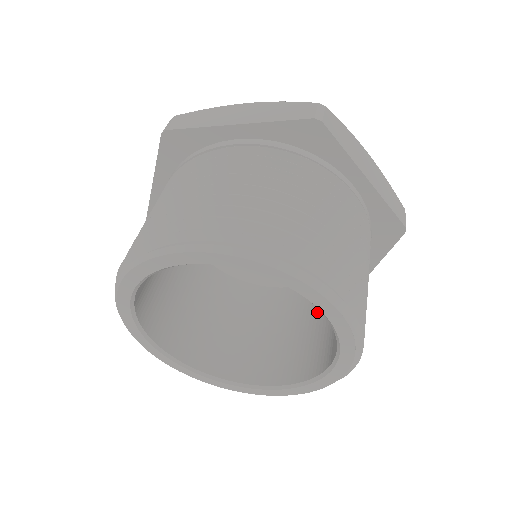
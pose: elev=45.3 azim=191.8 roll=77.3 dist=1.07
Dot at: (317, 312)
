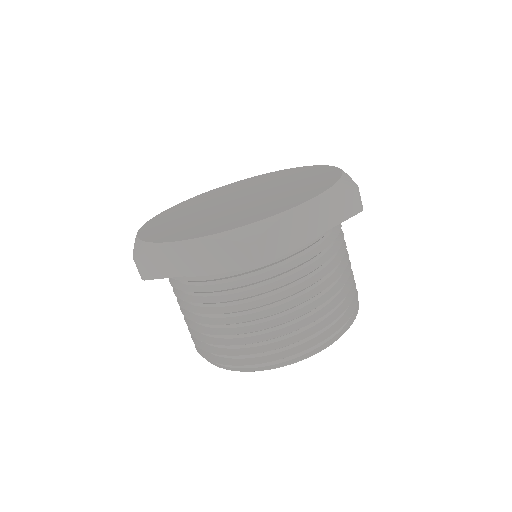
Dot at: occluded
